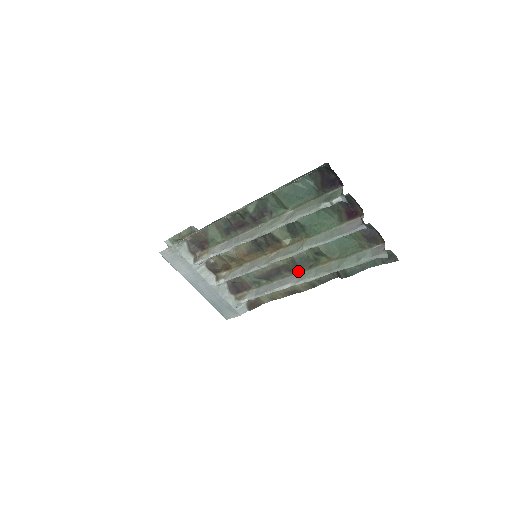
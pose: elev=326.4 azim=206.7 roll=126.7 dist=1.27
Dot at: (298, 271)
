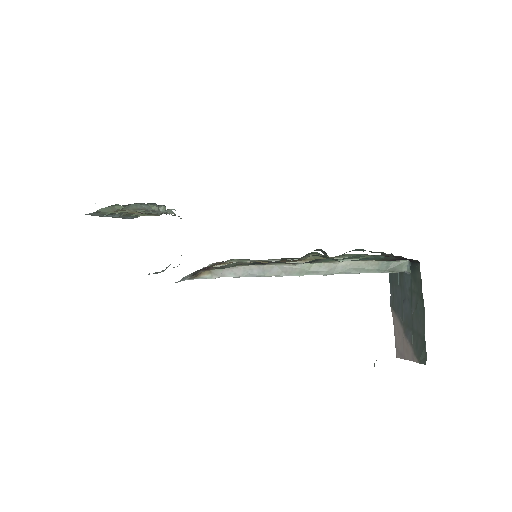
Dot at: (293, 259)
